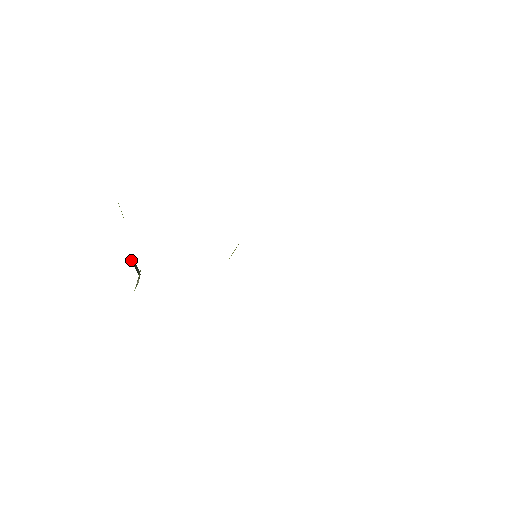
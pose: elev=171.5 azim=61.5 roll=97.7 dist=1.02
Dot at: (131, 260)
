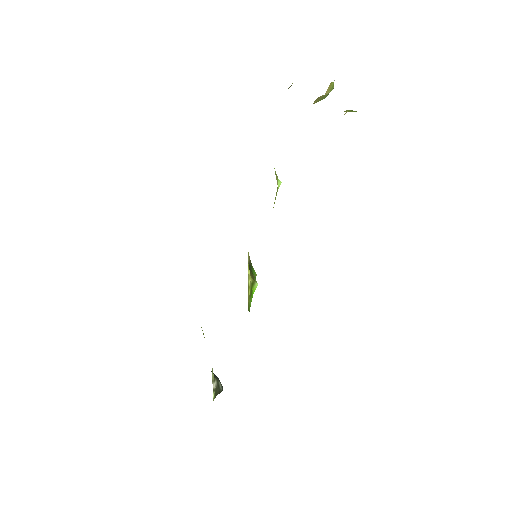
Dot at: (211, 371)
